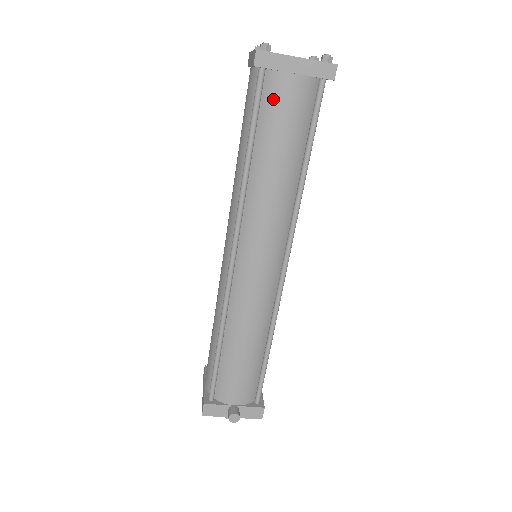
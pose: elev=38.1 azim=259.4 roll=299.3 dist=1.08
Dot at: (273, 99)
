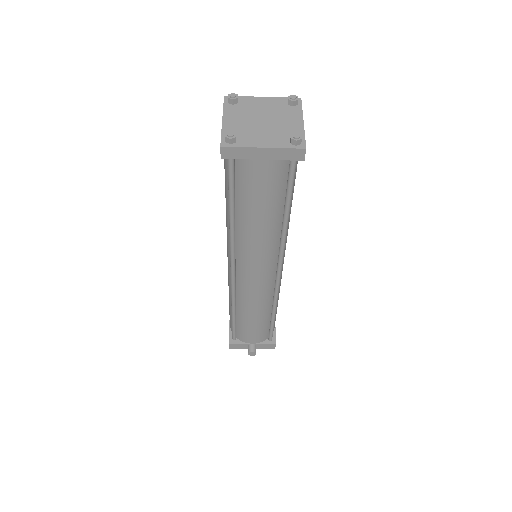
Dot at: (246, 177)
